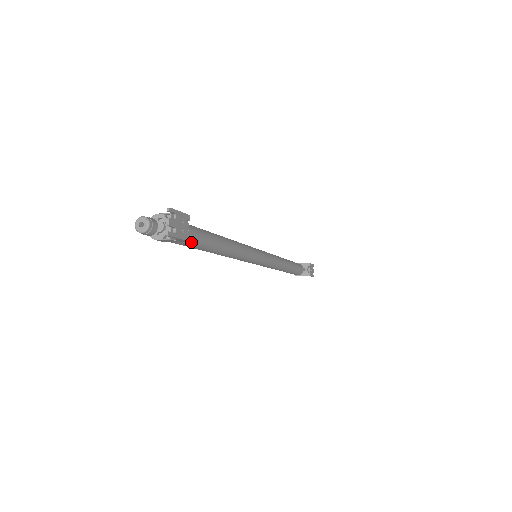
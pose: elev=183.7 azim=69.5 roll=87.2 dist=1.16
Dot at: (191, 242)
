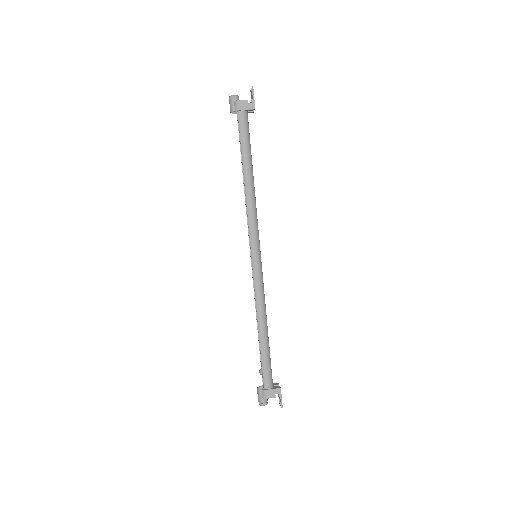
Dot at: occluded
